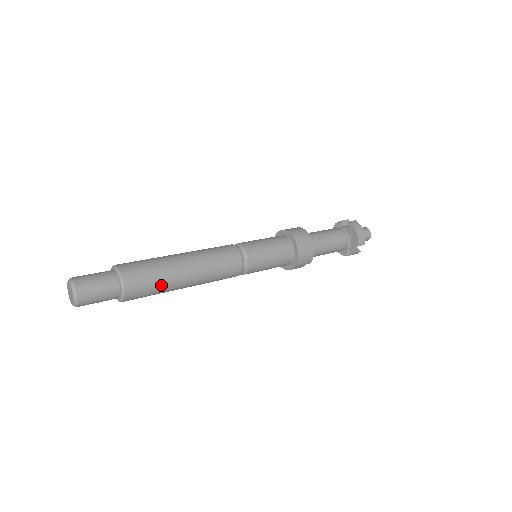
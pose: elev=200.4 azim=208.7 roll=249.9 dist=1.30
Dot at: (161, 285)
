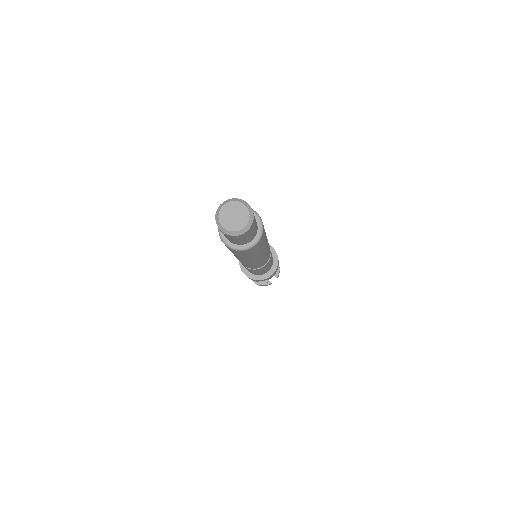
Dot at: (262, 247)
